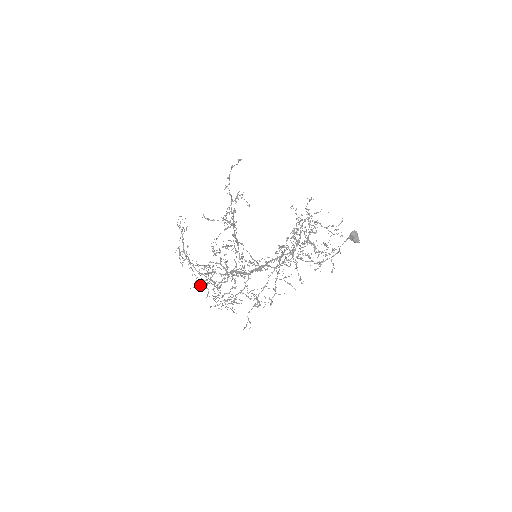
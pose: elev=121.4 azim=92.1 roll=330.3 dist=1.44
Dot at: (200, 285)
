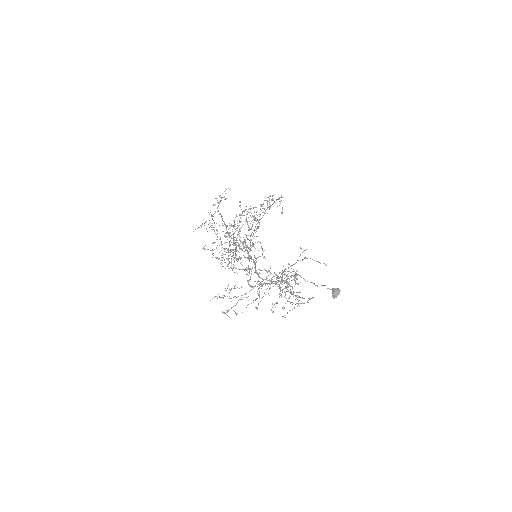
Dot at: occluded
